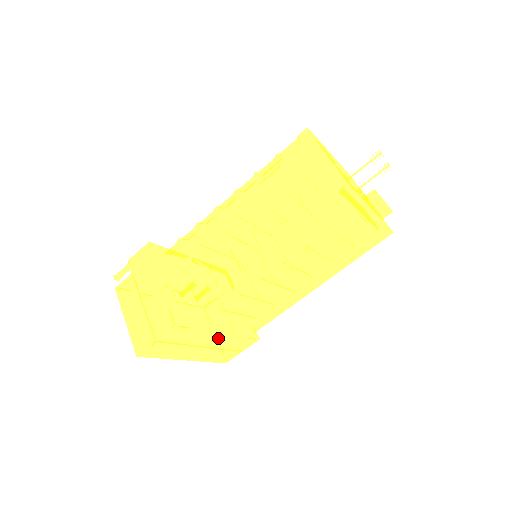
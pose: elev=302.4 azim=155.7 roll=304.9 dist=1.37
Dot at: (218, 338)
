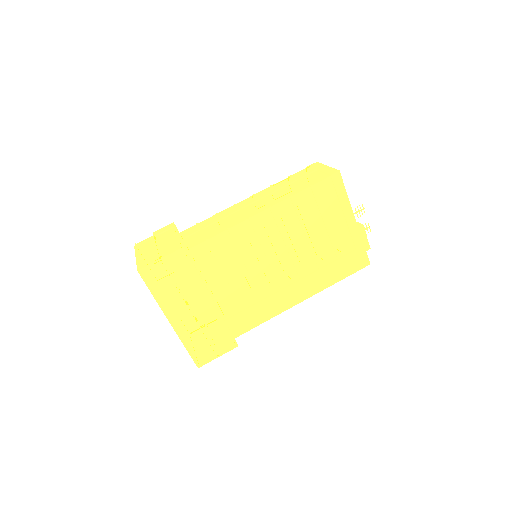
Dot at: (205, 307)
